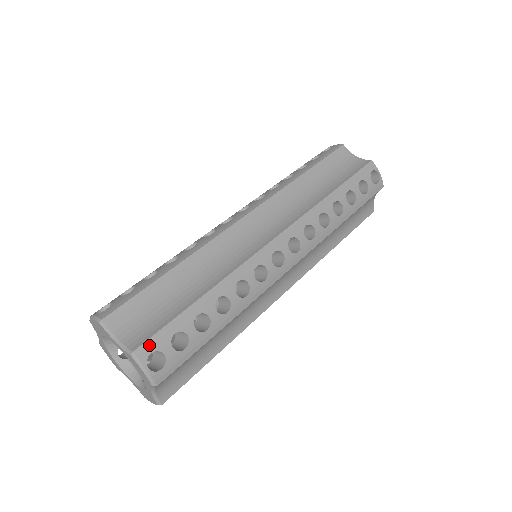
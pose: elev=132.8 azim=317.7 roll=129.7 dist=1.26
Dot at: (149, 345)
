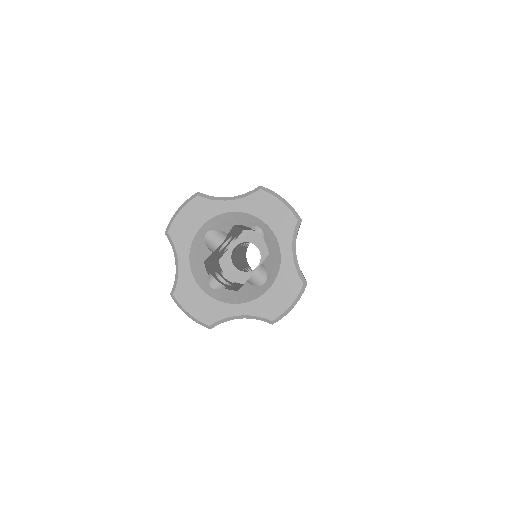
Dot at: occluded
